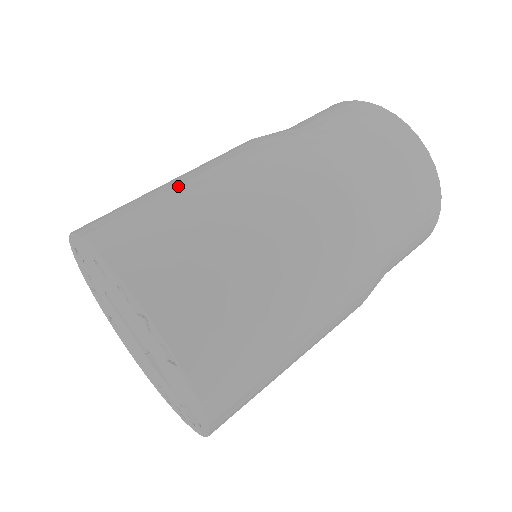
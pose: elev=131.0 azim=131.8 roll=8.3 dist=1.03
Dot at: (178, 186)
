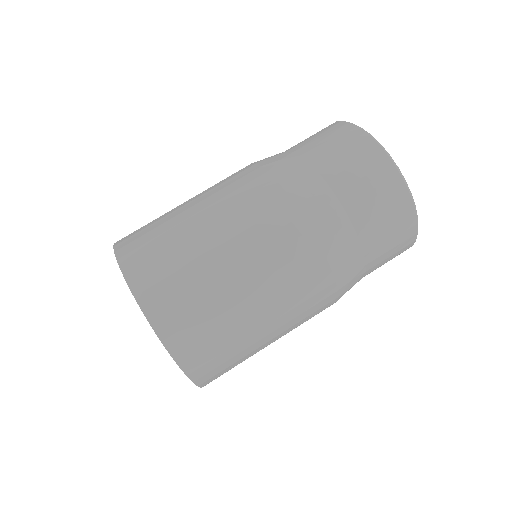
Dot at: (192, 229)
